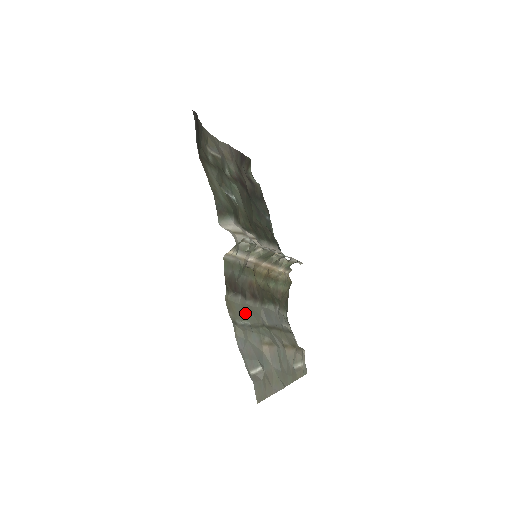
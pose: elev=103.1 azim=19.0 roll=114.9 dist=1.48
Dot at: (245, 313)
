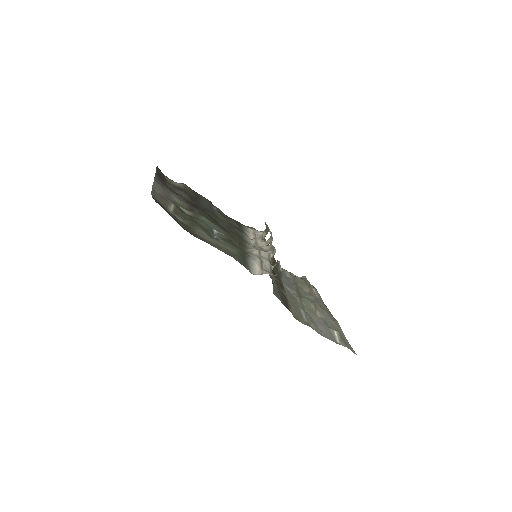
Dot at: (295, 307)
